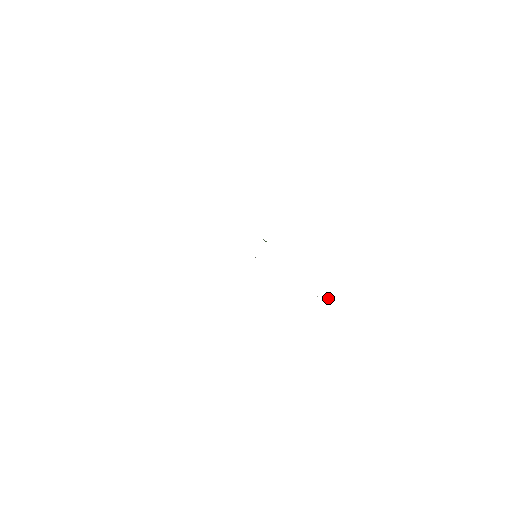
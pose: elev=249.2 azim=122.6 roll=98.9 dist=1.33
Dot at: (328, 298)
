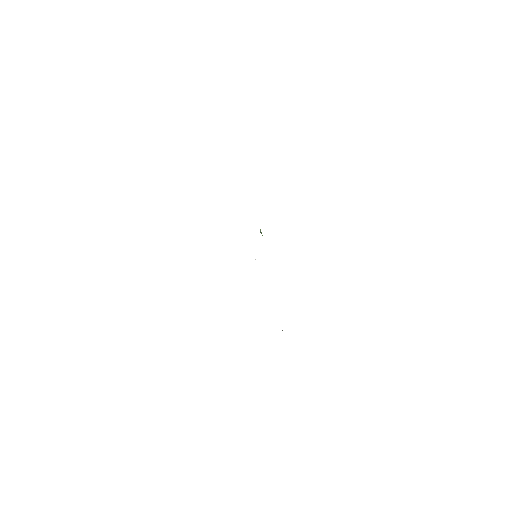
Dot at: occluded
